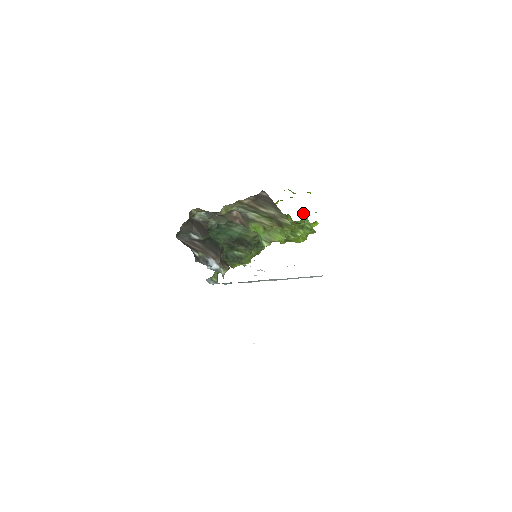
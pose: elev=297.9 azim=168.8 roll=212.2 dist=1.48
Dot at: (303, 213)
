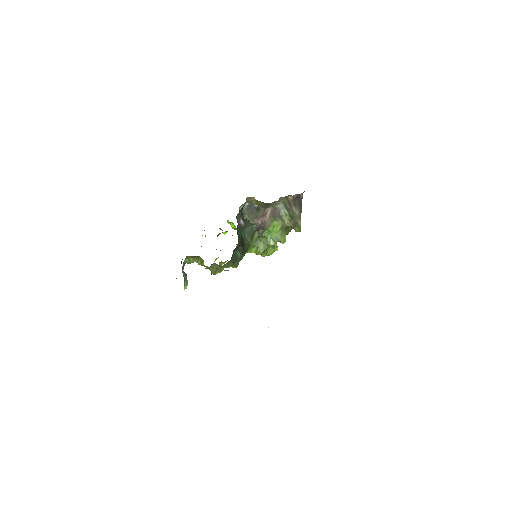
Dot at: occluded
